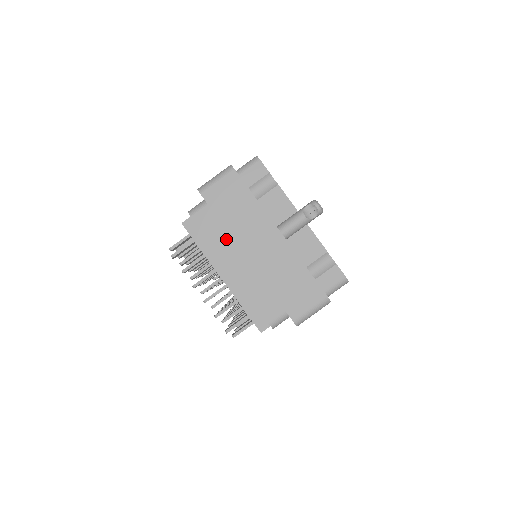
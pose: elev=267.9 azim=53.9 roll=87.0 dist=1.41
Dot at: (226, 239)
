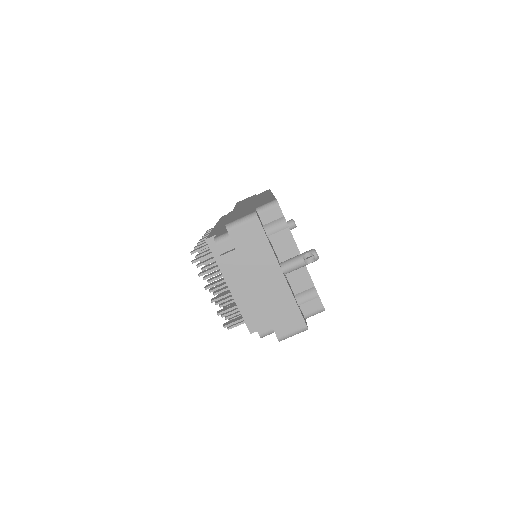
Dot at: (240, 269)
